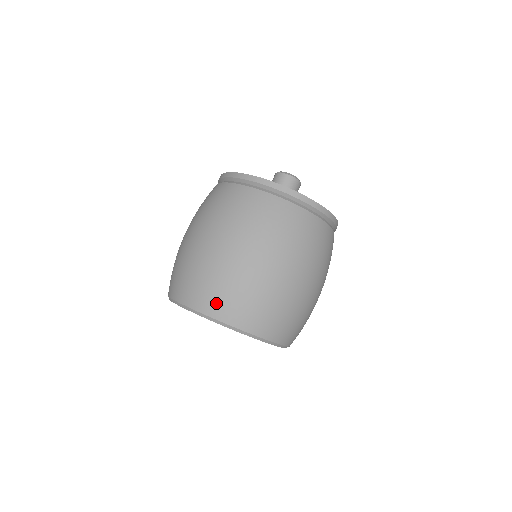
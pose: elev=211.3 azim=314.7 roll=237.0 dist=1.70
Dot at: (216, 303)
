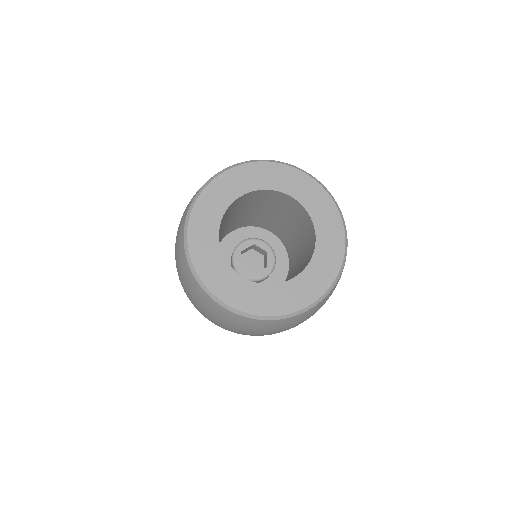
Dot at: occluded
